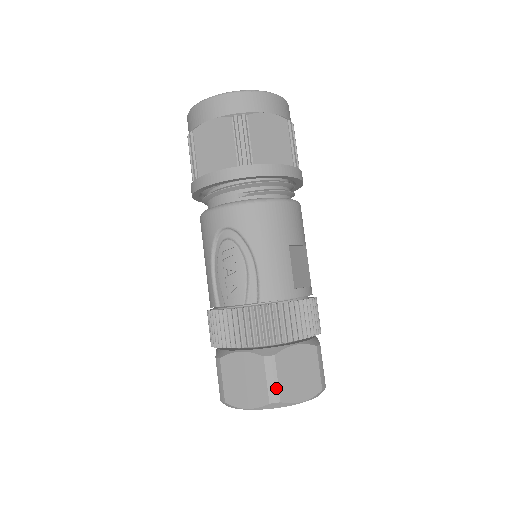
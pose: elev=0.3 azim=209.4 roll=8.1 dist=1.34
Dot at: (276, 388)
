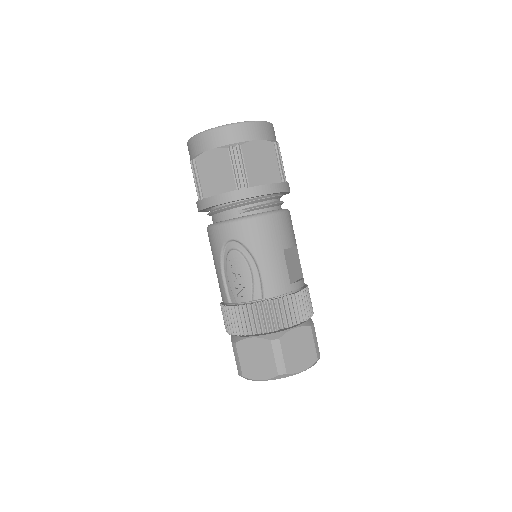
Dot at: (282, 363)
